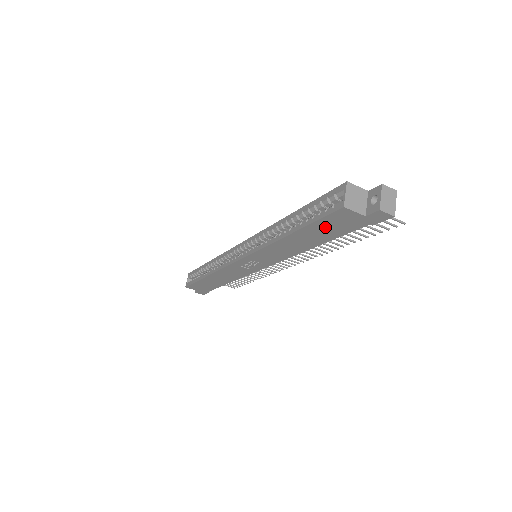
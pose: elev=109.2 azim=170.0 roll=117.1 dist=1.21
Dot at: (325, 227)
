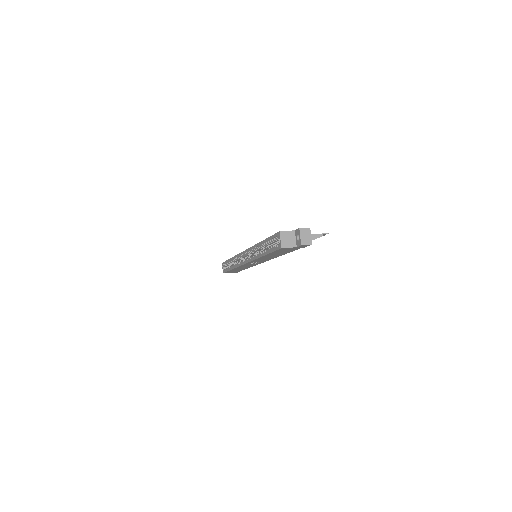
Dot at: occluded
